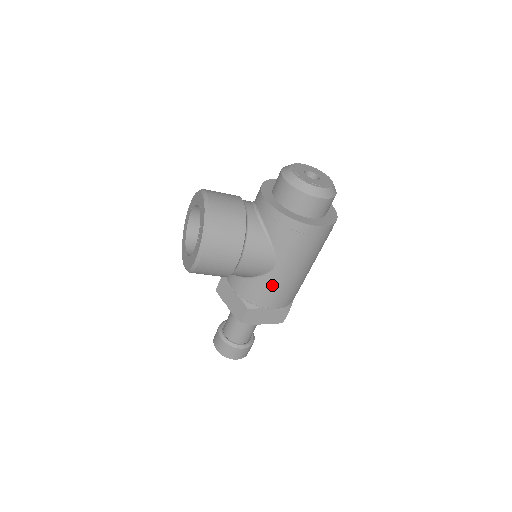
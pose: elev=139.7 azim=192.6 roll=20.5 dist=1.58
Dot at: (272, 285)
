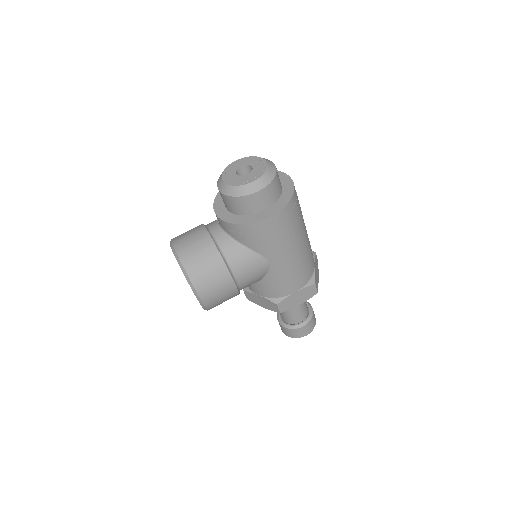
Dot at: (280, 276)
